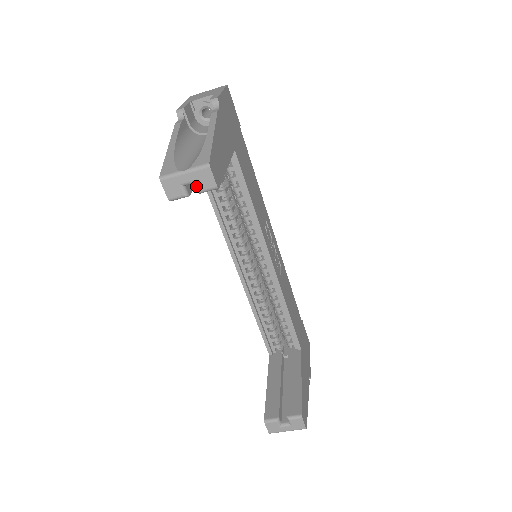
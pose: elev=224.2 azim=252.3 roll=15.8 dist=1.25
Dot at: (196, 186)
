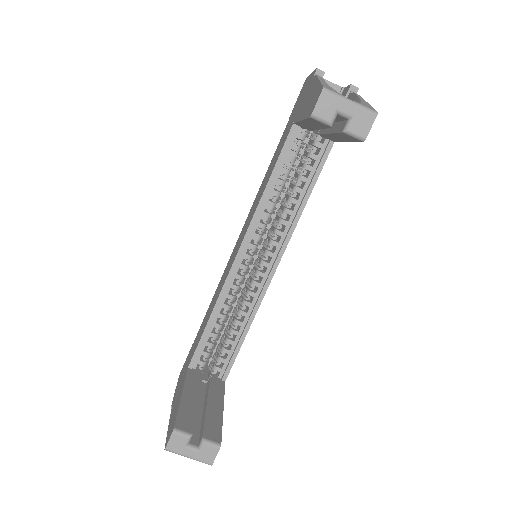
Dot at: (347, 123)
